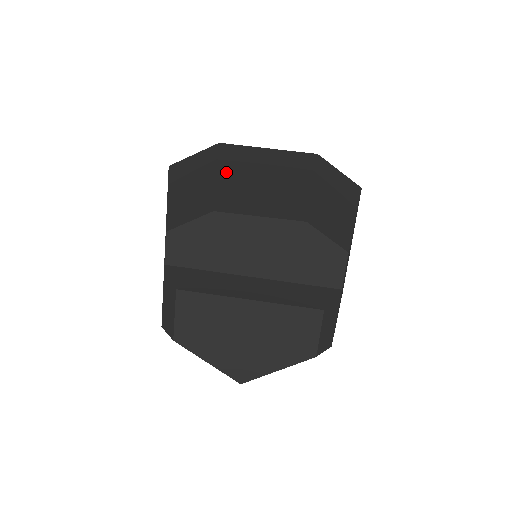
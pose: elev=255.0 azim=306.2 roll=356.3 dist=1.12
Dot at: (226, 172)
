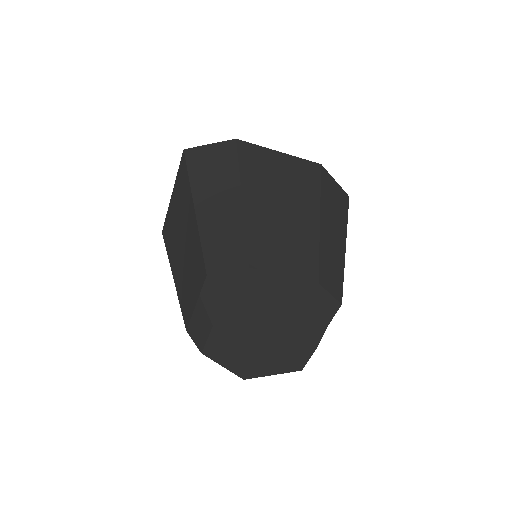
Dot at: (250, 199)
